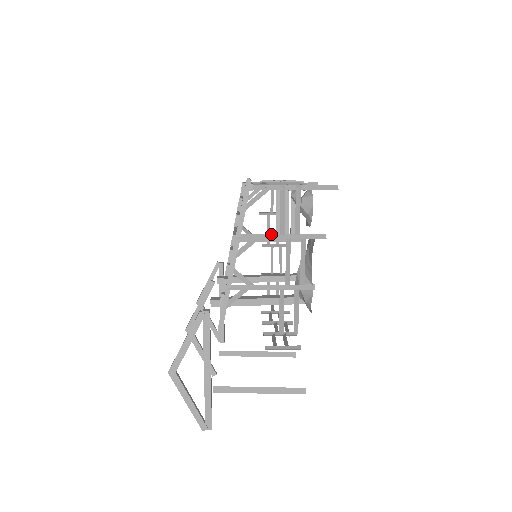
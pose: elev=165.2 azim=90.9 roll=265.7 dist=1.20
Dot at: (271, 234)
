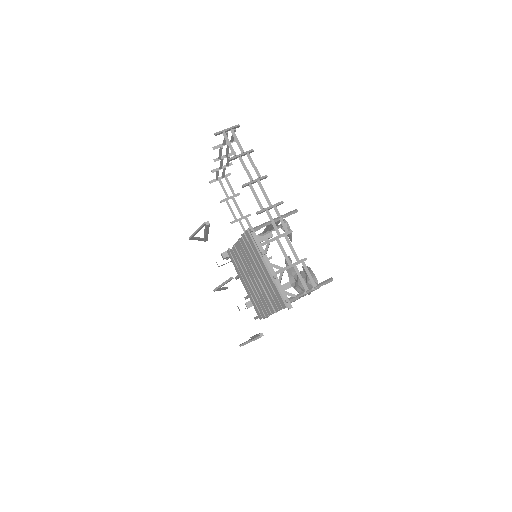
Dot at: occluded
